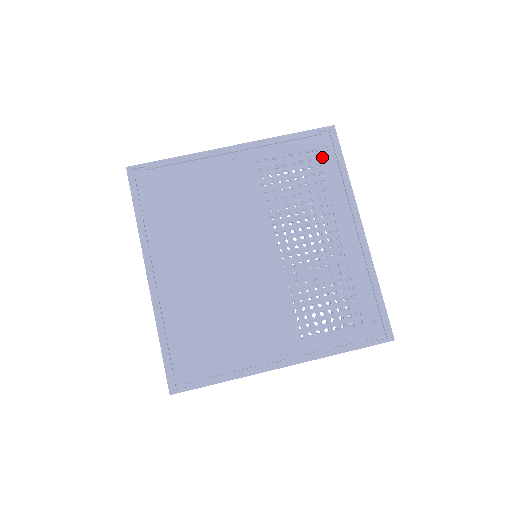
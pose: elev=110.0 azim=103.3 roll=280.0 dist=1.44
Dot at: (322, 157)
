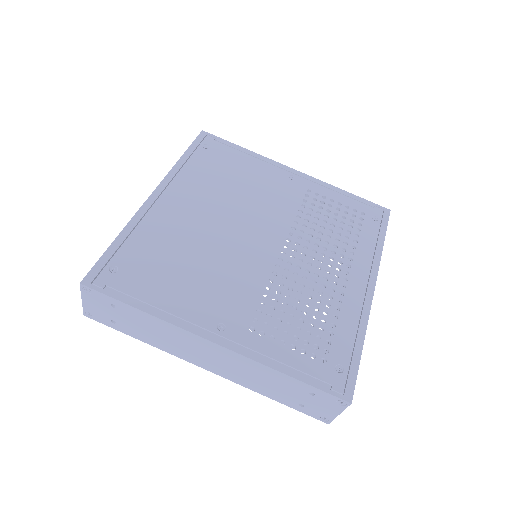
Dot at: (367, 221)
